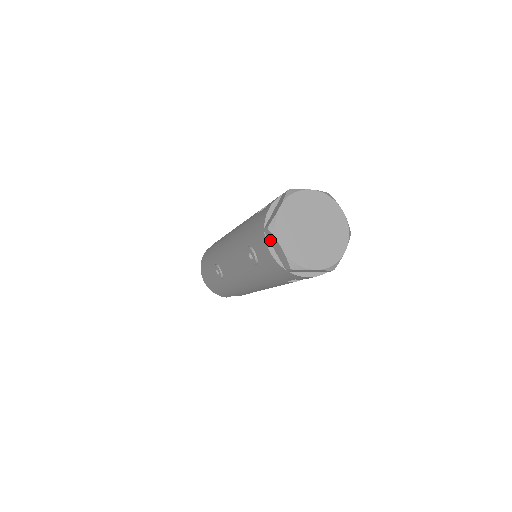
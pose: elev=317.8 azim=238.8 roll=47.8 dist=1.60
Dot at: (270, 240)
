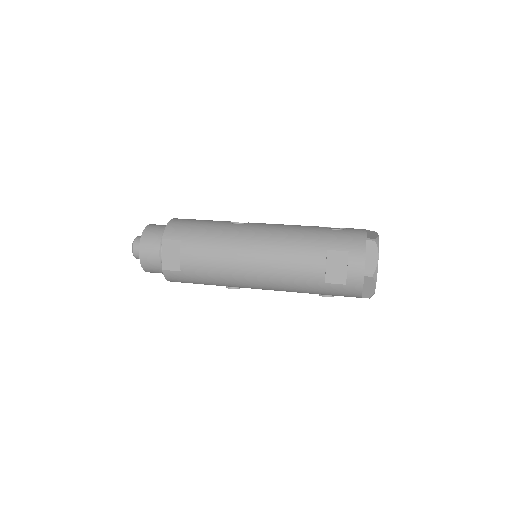
Dot at: occluded
